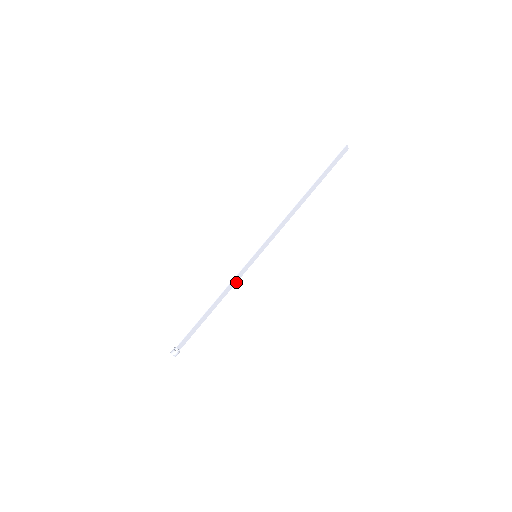
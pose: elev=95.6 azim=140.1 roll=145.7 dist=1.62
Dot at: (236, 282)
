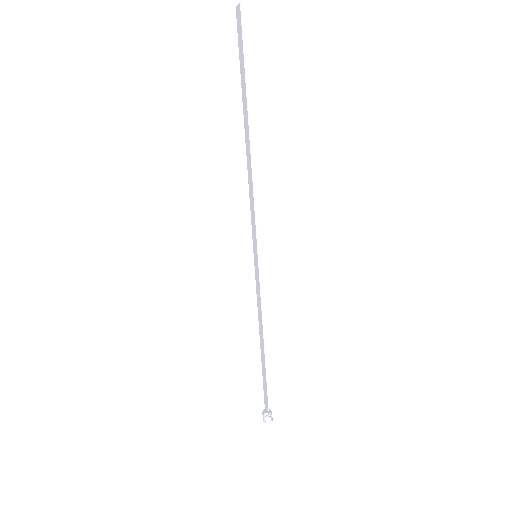
Dot at: (257, 301)
